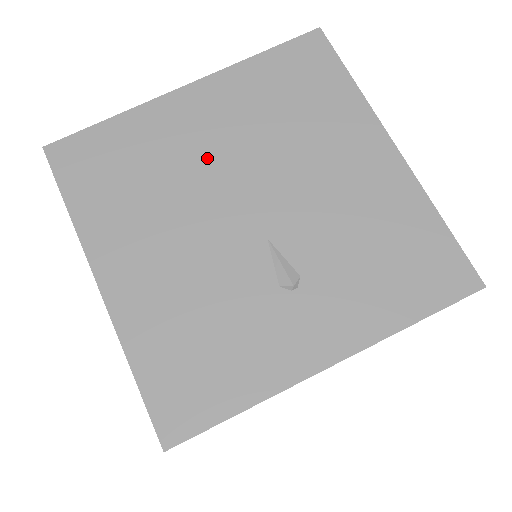
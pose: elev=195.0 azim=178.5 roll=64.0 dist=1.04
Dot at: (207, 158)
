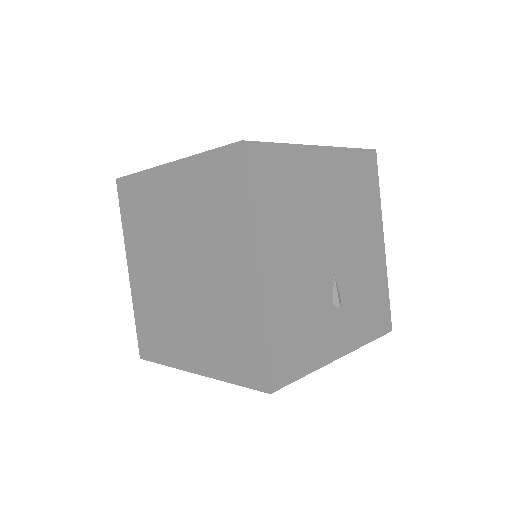
Dot at: (321, 206)
